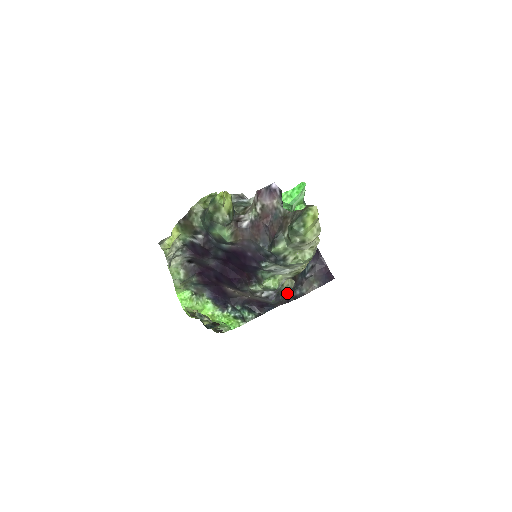
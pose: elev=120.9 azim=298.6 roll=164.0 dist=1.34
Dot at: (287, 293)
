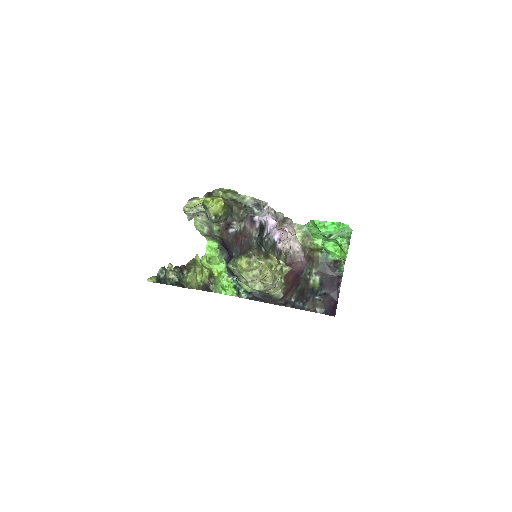
Dot at: (273, 299)
